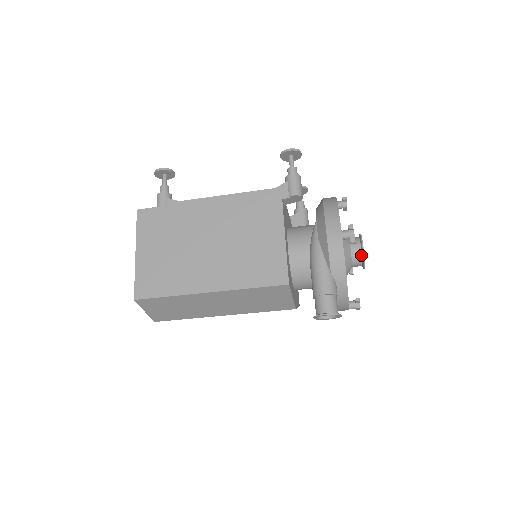
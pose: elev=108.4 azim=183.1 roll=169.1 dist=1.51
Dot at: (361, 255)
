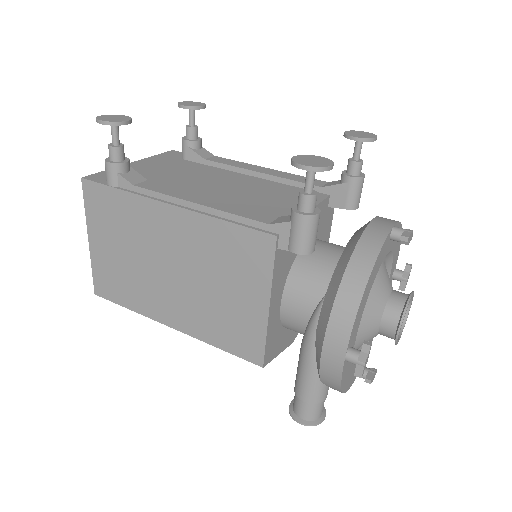
Dot at: (393, 337)
